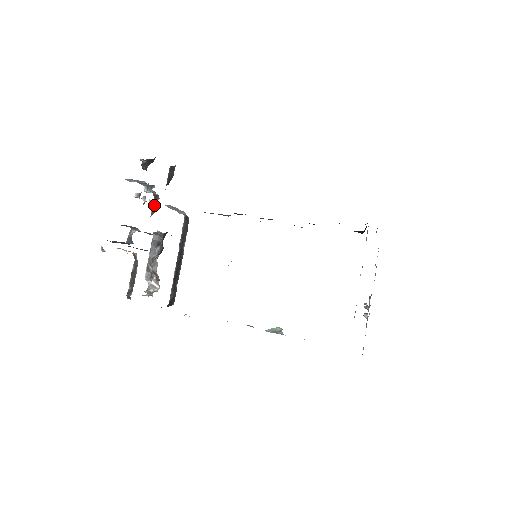
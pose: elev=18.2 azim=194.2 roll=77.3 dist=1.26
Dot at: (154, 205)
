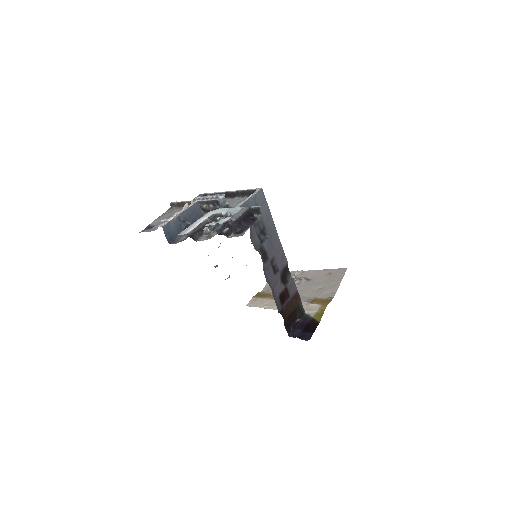
Dot at: occluded
